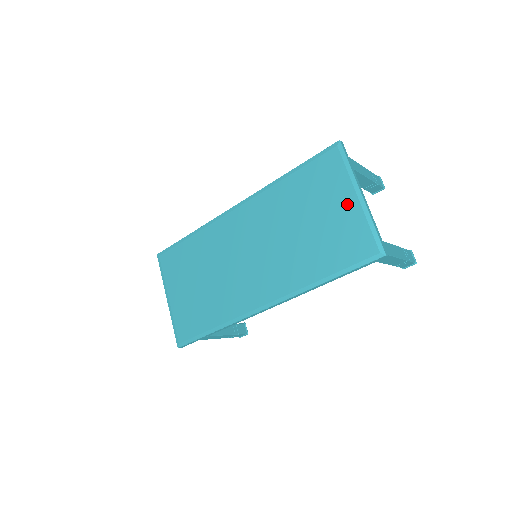
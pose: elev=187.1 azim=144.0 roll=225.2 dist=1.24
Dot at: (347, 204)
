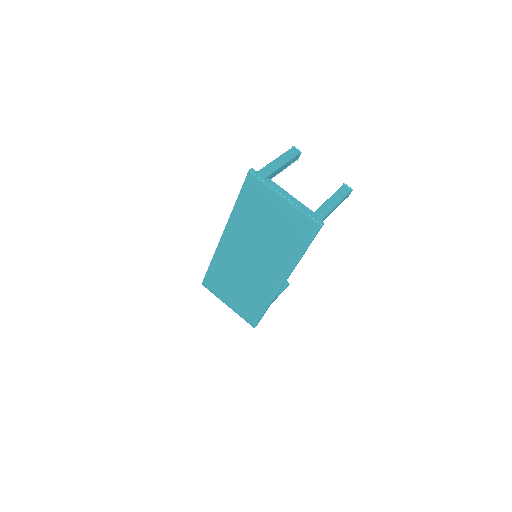
Dot at: (281, 206)
